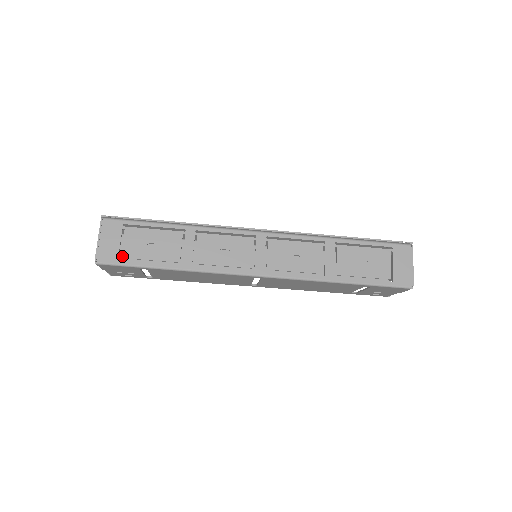
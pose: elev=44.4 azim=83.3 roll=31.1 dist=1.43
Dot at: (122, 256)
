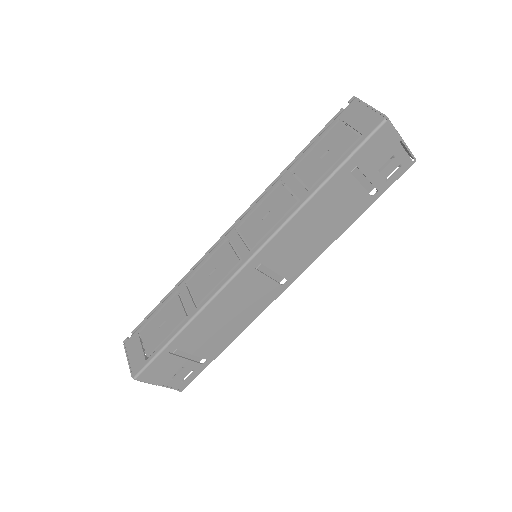
Dot at: (147, 355)
